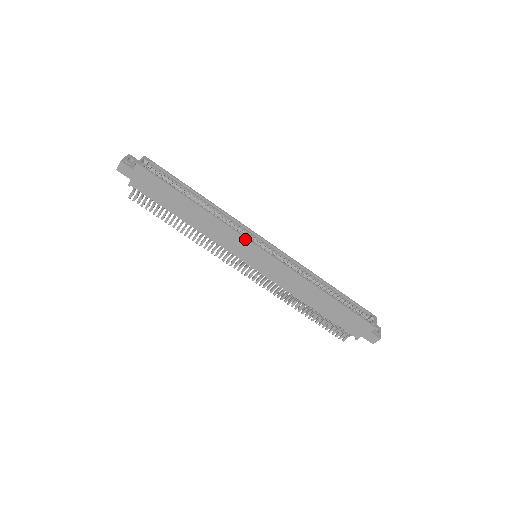
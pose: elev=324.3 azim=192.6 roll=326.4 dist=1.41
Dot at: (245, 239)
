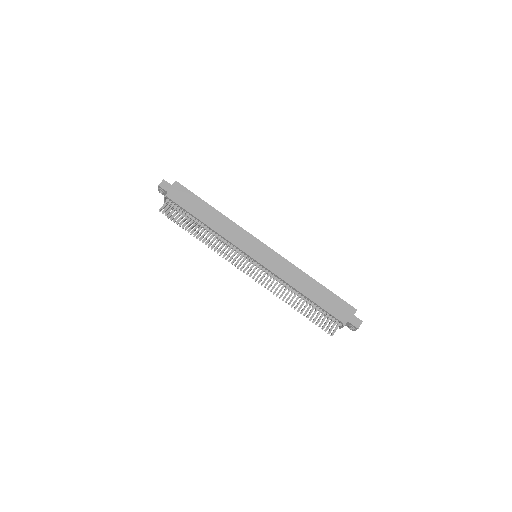
Dot at: (251, 235)
